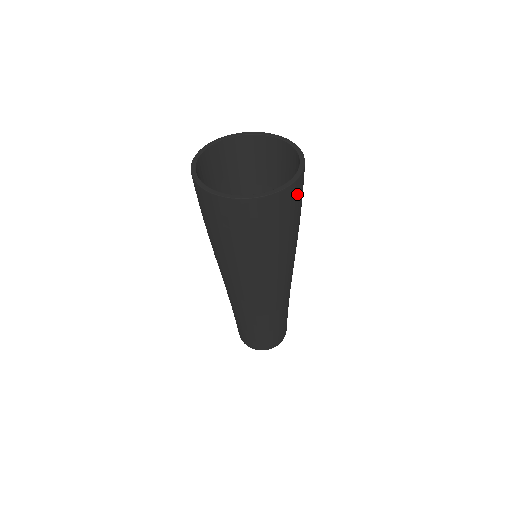
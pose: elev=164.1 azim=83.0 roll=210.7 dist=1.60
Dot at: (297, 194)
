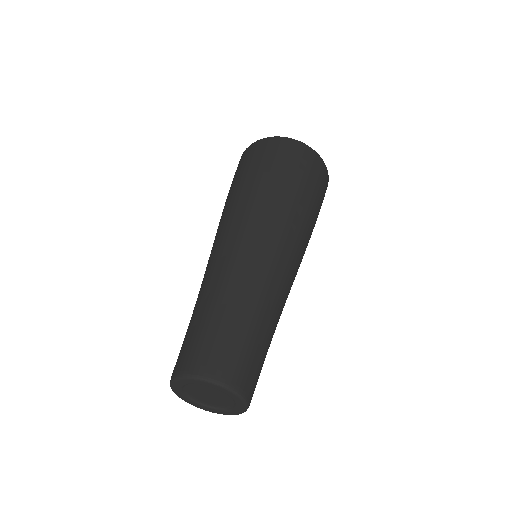
Dot at: (282, 148)
